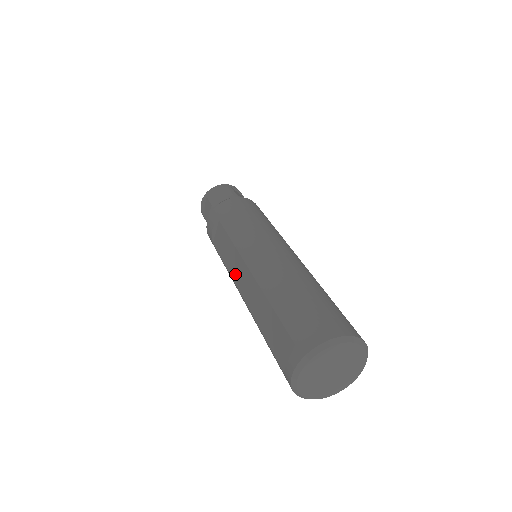
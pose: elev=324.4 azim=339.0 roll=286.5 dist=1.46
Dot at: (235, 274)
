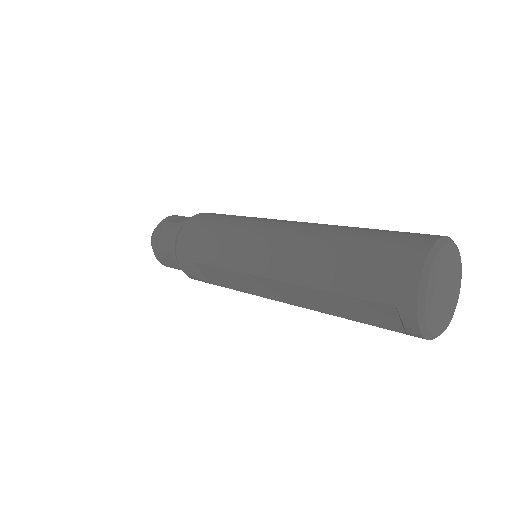
Dot at: (261, 292)
